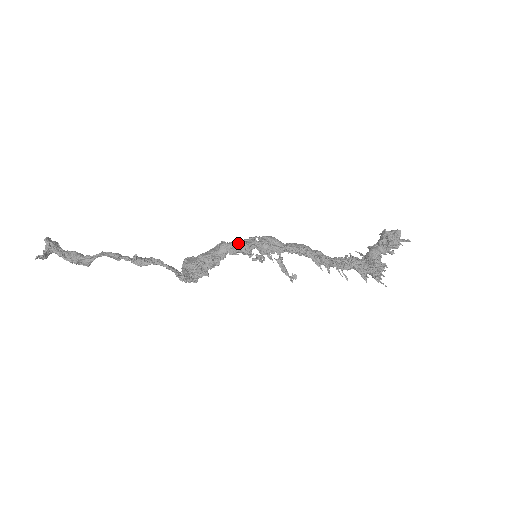
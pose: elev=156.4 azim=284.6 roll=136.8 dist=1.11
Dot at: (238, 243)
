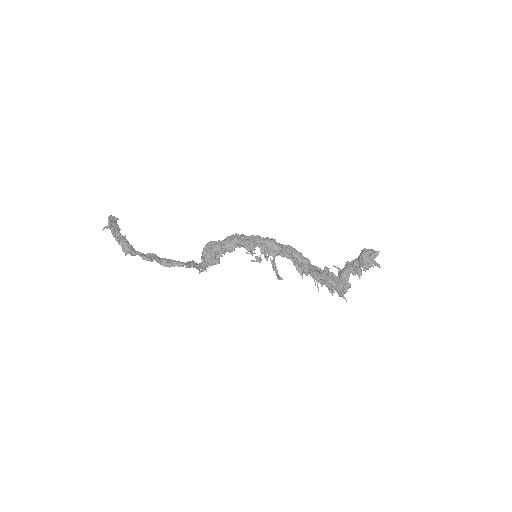
Dot at: (245, 241)
